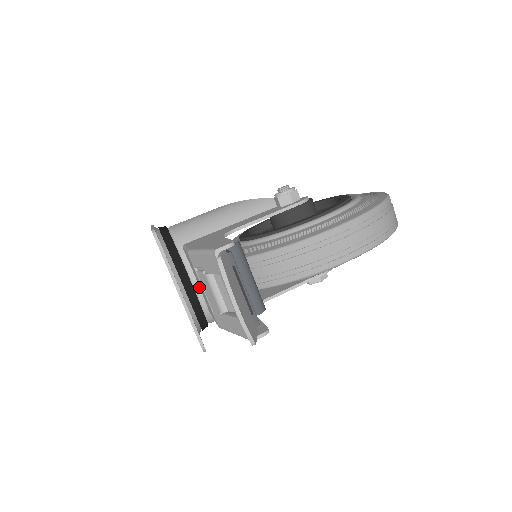
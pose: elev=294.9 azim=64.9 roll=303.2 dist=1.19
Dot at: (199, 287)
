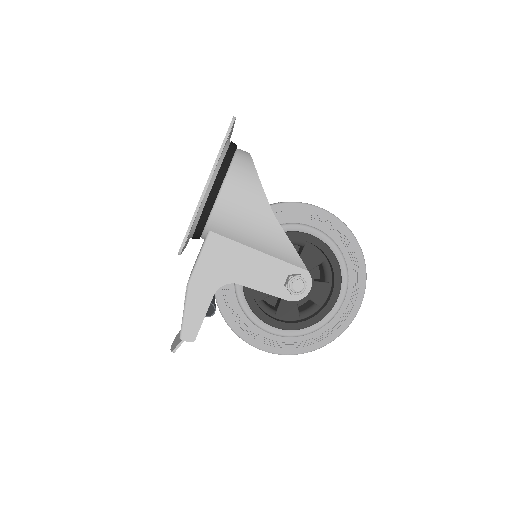
Dot at: occluded
